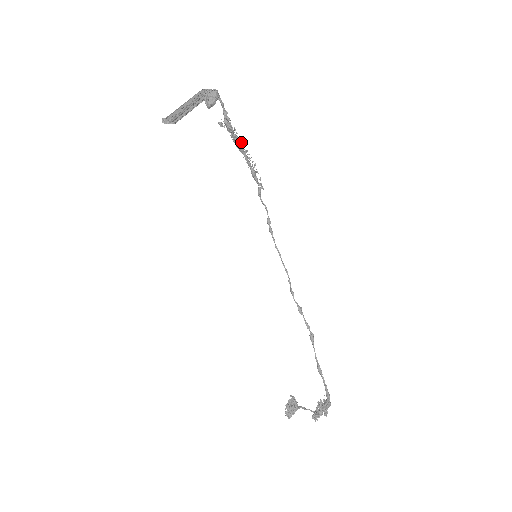
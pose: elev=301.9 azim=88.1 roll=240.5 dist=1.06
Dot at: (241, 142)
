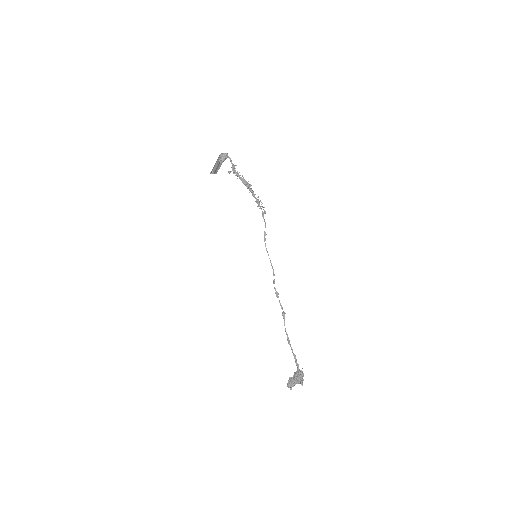
Dot at: (248, 183)
